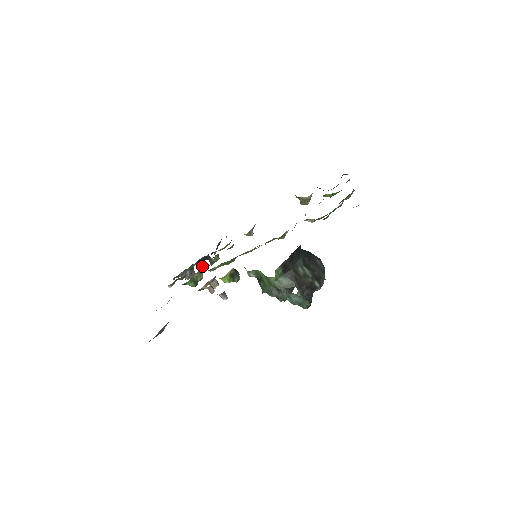
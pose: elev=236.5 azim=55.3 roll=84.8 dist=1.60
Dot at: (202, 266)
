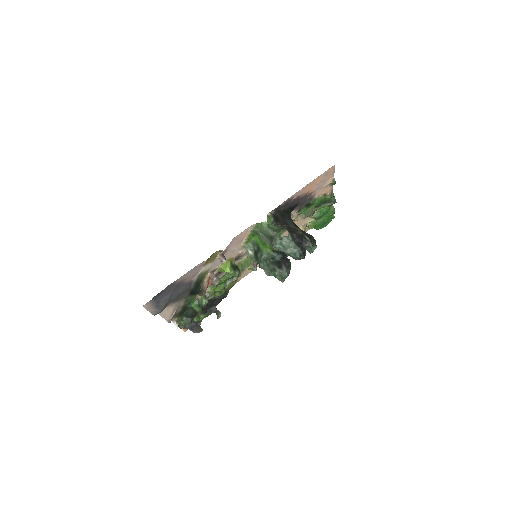
Dot at: (208, 298)
